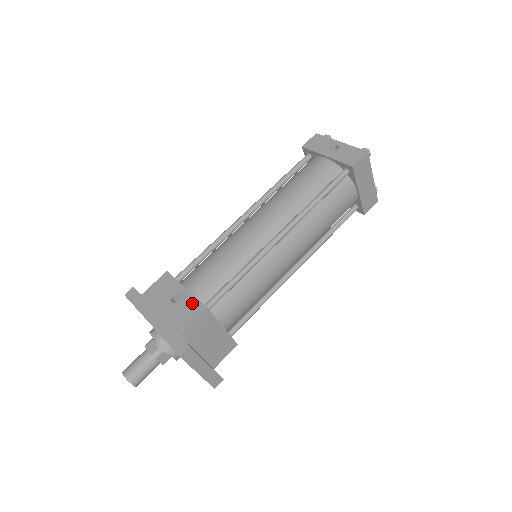
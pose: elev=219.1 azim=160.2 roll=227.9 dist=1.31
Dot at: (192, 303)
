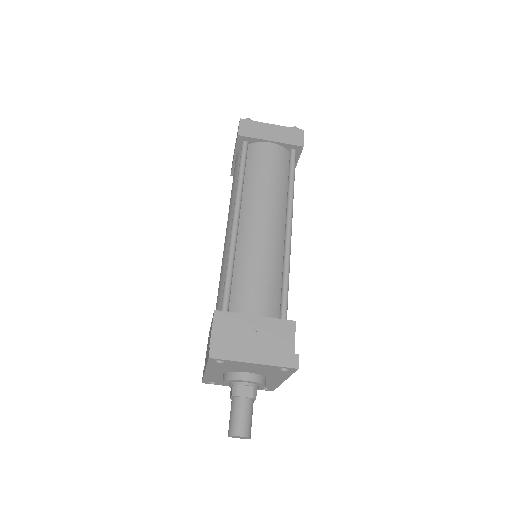
Dot at: occluded
